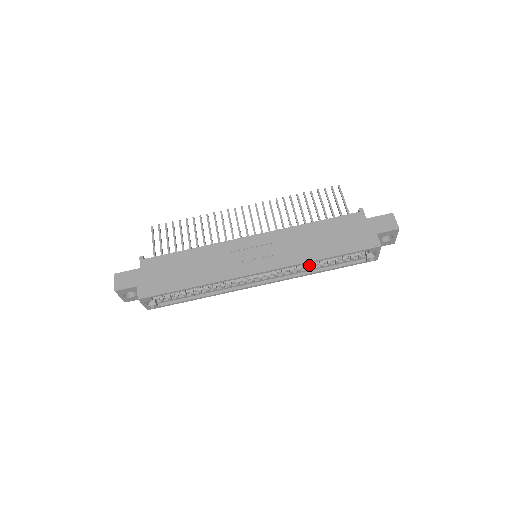
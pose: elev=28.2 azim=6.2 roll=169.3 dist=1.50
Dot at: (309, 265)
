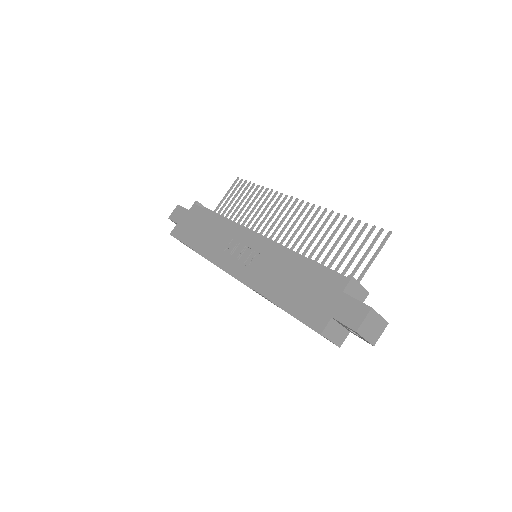
Dot at: occluded
